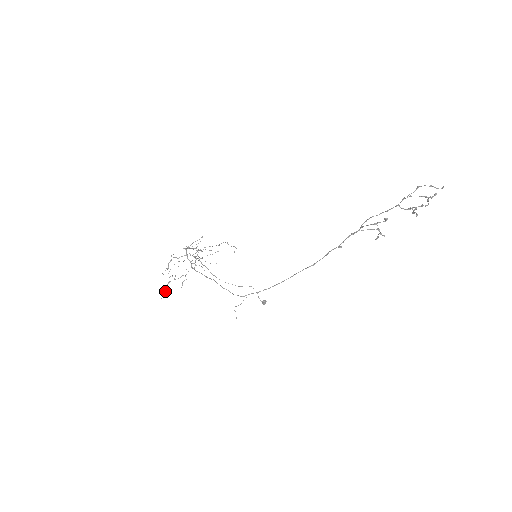
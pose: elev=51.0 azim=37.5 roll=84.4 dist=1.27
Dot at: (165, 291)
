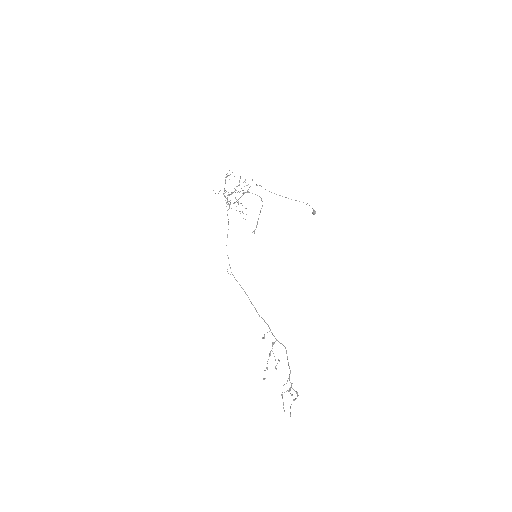
Dot at: (218, 193)
